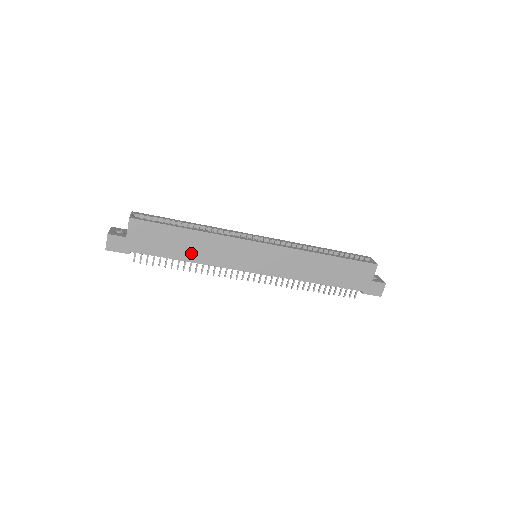
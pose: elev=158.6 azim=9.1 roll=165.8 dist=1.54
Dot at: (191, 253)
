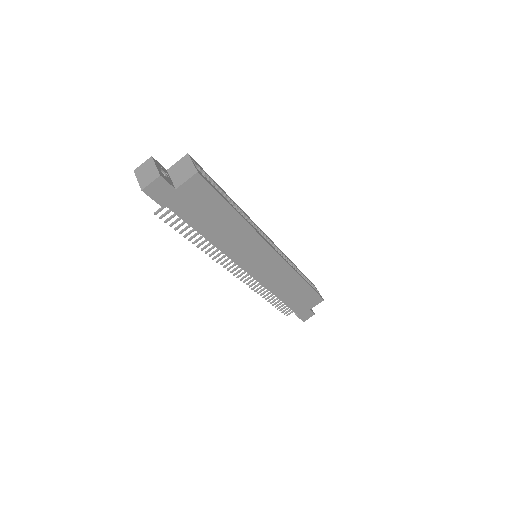
Dot at: (218, 234)
